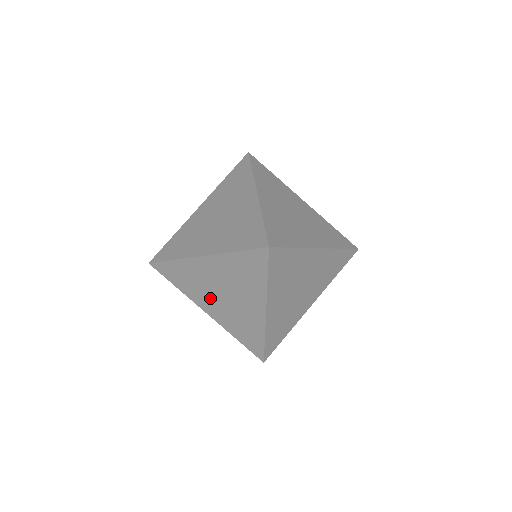
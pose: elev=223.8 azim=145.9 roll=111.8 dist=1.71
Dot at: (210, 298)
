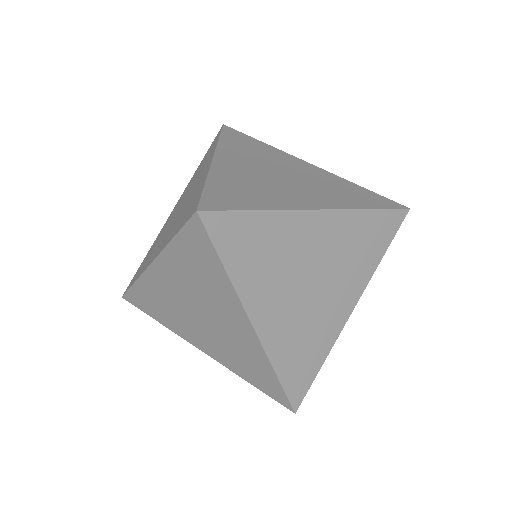
Dot at: (283, 292)
